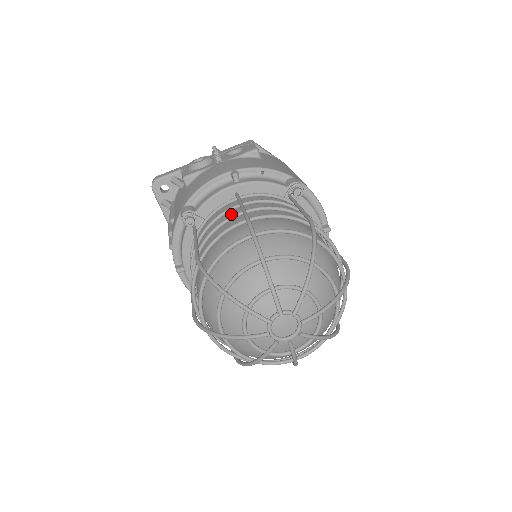
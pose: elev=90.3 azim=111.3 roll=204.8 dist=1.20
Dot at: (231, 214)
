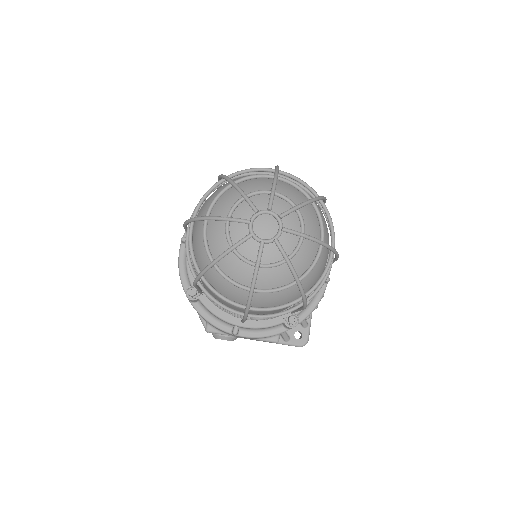
Dot at: occluded
